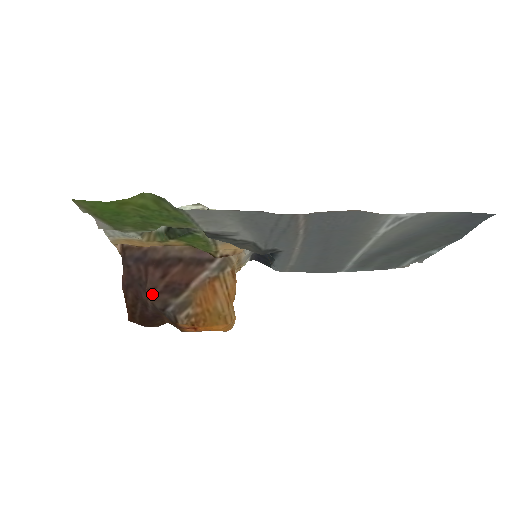
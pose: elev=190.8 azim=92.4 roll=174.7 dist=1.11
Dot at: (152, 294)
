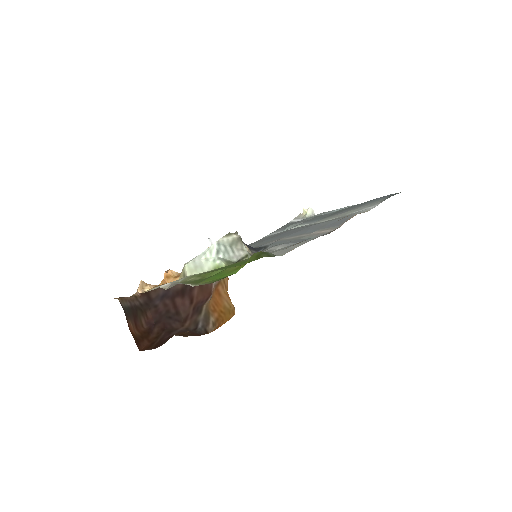
Dot at: (187, 321)
